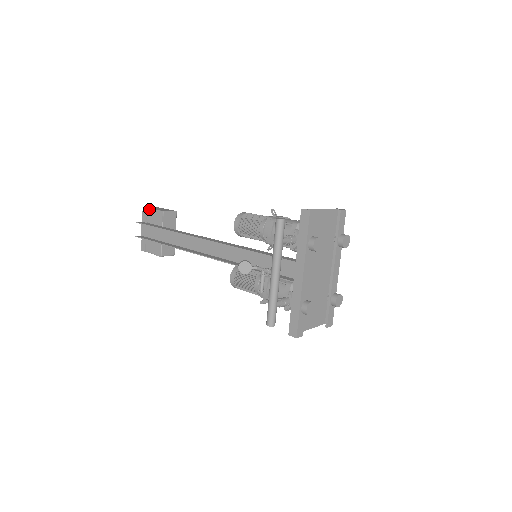
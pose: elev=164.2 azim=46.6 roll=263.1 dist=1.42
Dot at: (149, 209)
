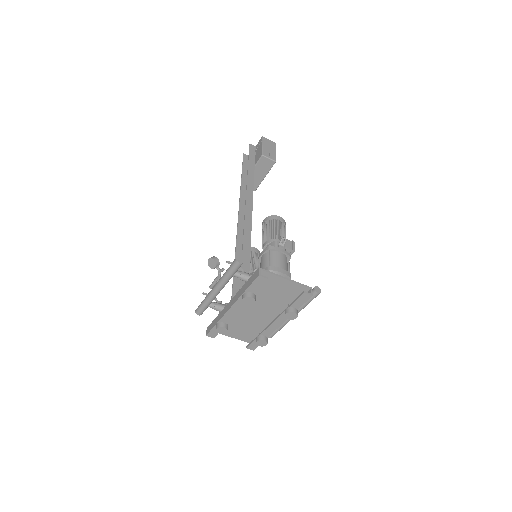
Dot at: (262, 142)
